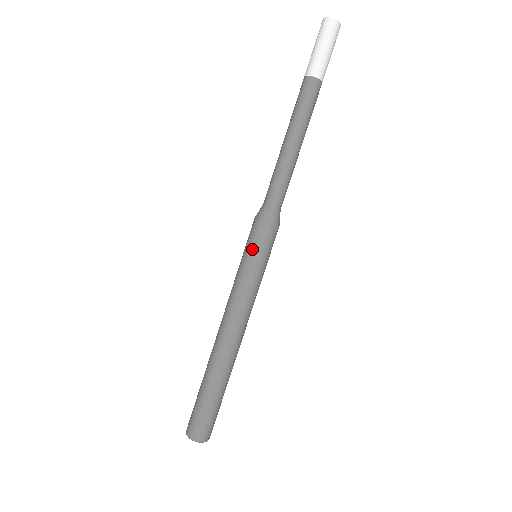
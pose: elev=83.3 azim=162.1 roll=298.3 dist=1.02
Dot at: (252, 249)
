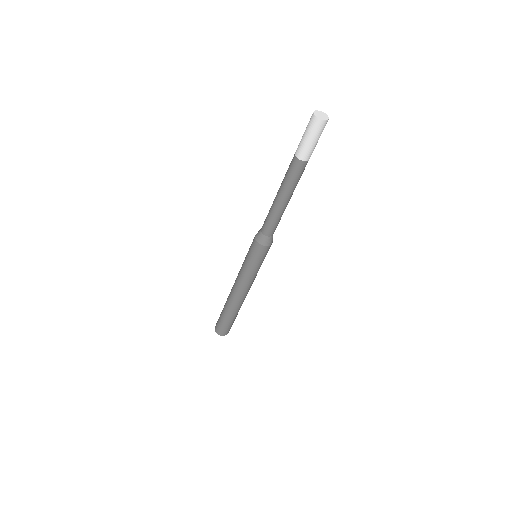
Dot at: (258, 260)
